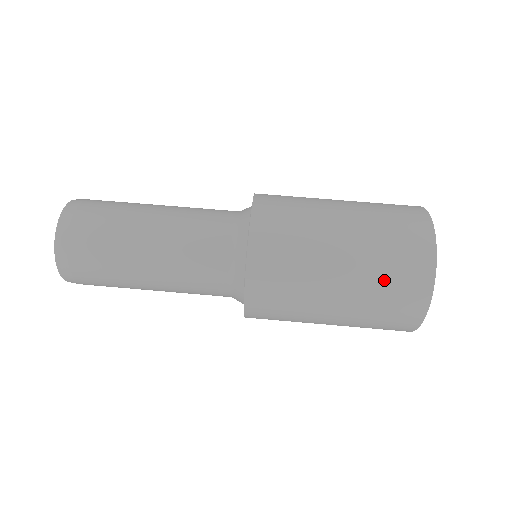
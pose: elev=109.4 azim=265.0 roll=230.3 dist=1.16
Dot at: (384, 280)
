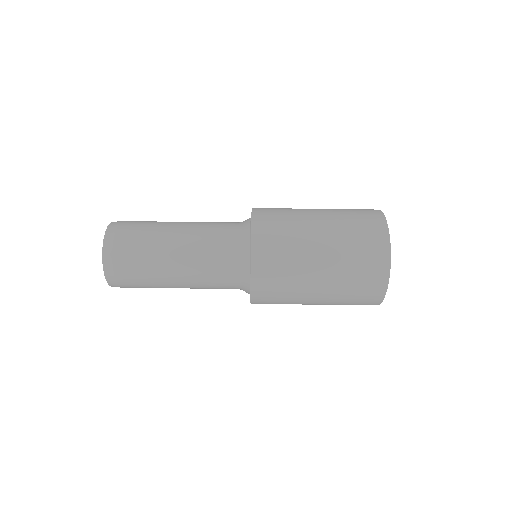
Dot at: occluded
